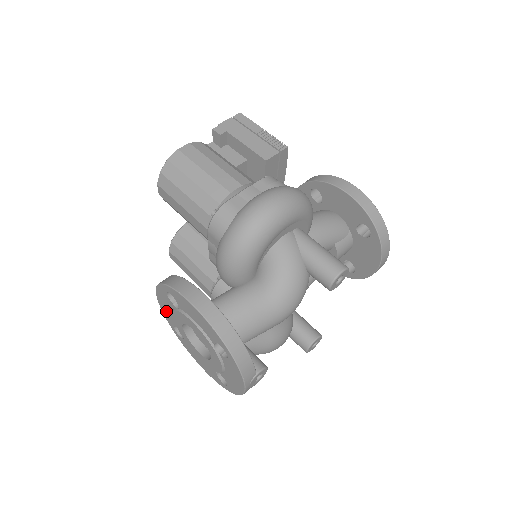
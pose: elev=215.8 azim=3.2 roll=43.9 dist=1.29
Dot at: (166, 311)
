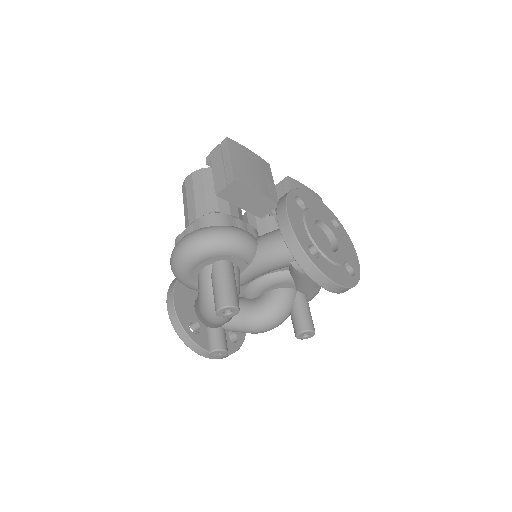
Dot at: occluded
